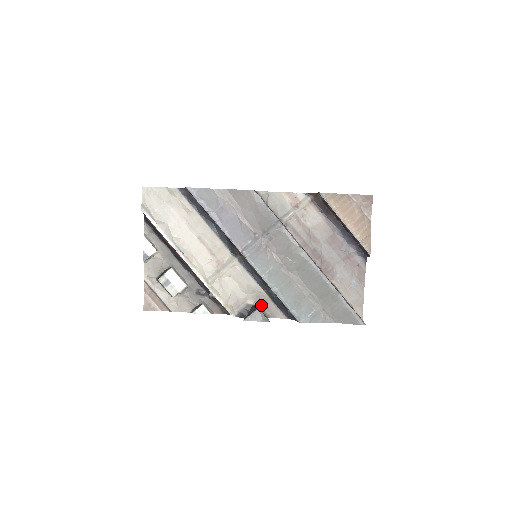
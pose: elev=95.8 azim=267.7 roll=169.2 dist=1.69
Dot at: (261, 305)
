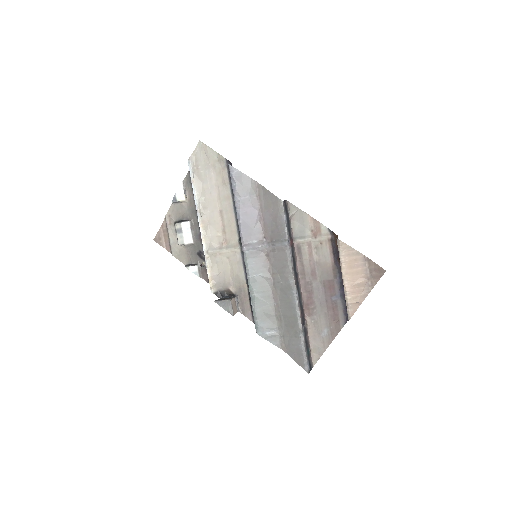
Dot at: (239, 297)
